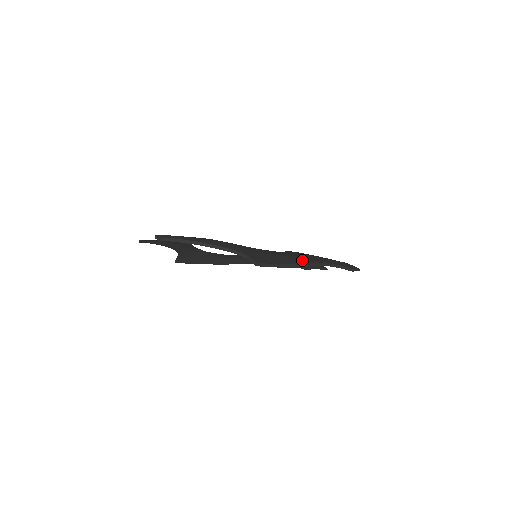
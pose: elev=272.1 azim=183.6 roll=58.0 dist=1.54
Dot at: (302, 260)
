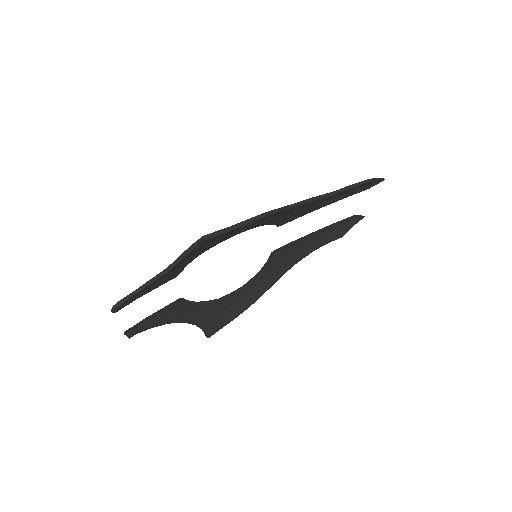
Dot at: occluded
